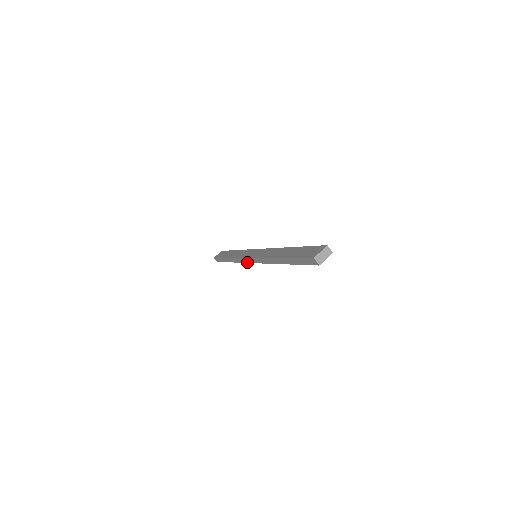
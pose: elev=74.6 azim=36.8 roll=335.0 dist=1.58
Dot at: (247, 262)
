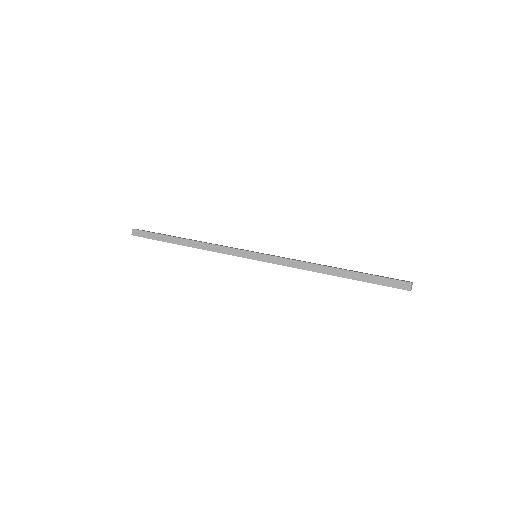
Dot at: (237, 255)
